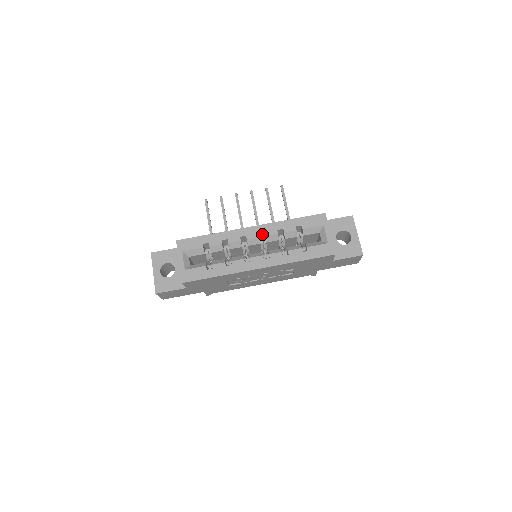
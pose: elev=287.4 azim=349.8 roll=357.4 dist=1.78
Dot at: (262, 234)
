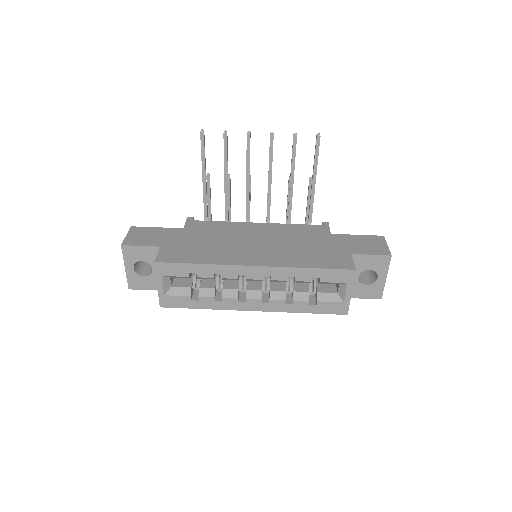
Dot at: occluded
